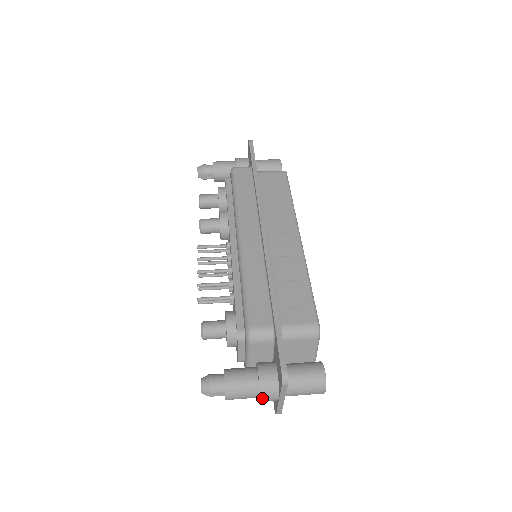
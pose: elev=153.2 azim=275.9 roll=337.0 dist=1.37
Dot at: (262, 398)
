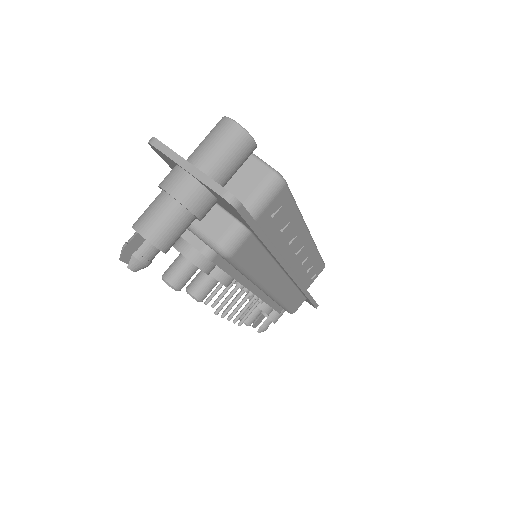
Dot at: occluded
